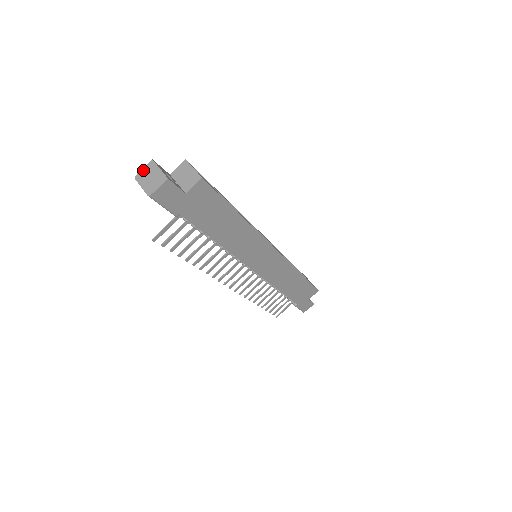
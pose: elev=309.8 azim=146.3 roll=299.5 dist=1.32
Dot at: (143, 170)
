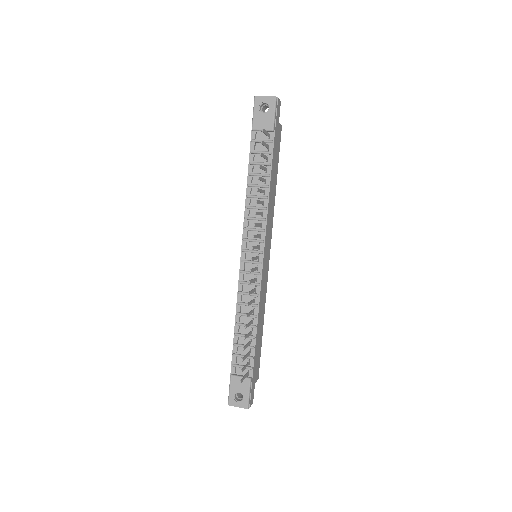
Dot at: occluded
